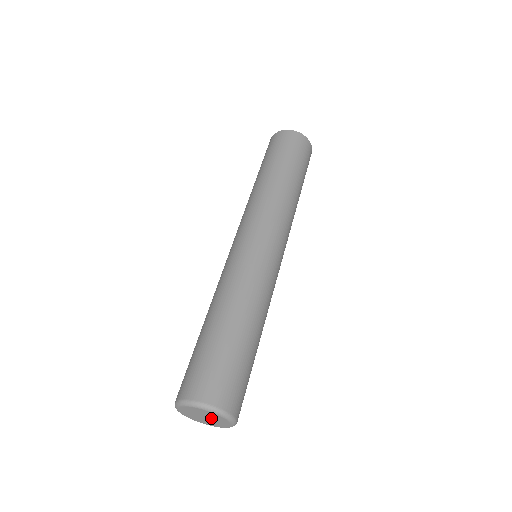
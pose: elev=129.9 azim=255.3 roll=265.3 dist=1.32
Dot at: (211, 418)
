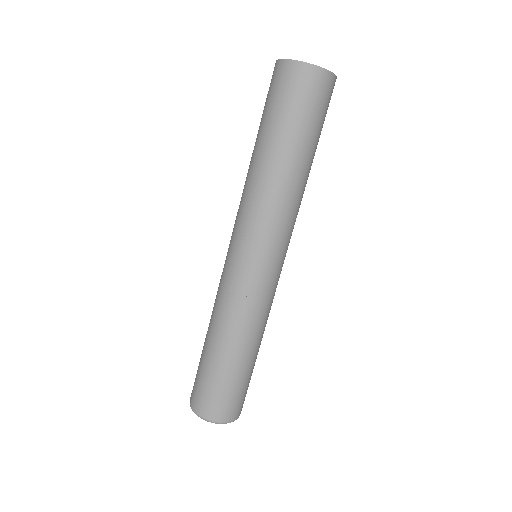
Dot at: occluded
